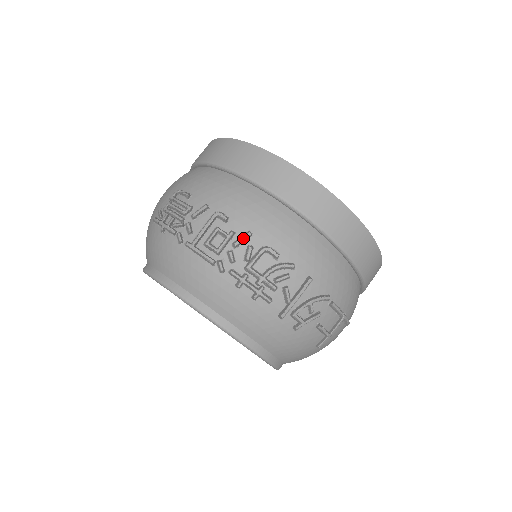
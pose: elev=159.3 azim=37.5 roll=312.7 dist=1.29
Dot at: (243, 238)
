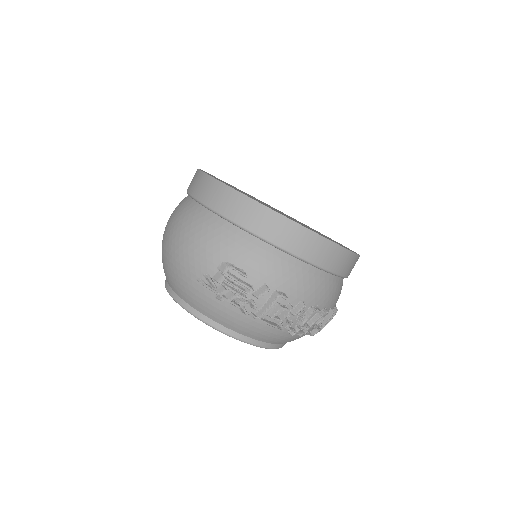
Dot at: occluded
